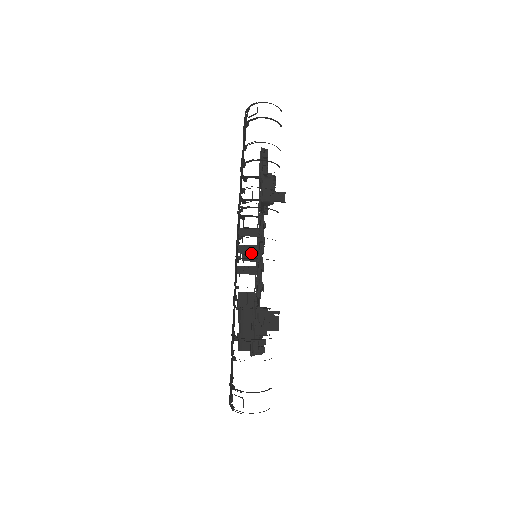
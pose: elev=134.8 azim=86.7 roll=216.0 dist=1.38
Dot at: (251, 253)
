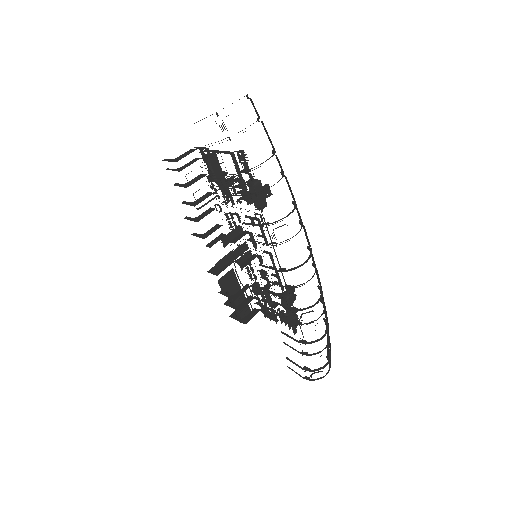
Dot at: (242, 253)
